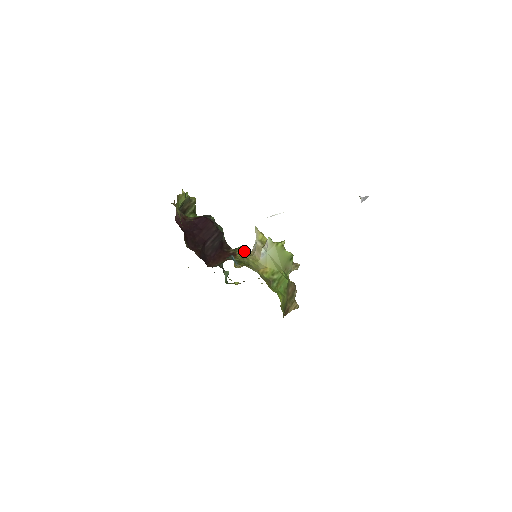
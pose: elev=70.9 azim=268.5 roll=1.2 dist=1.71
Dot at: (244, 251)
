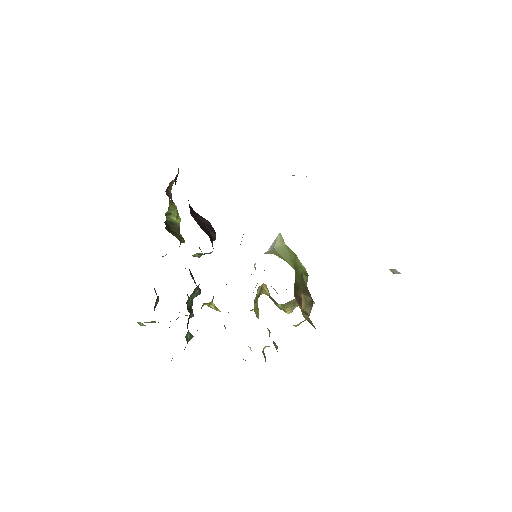
Dot at: occluded
